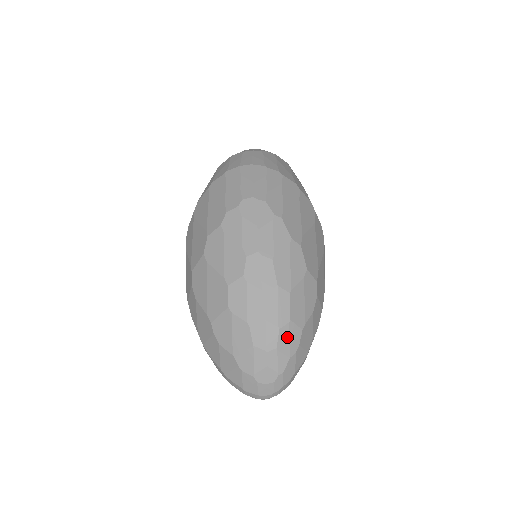
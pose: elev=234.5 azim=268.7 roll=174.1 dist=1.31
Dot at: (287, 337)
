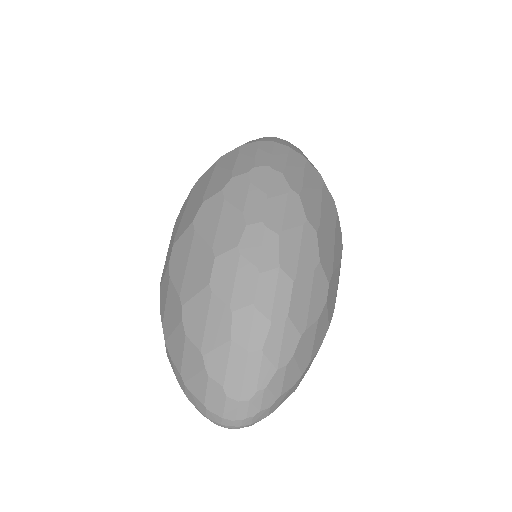
Dot at: (279, 338)
